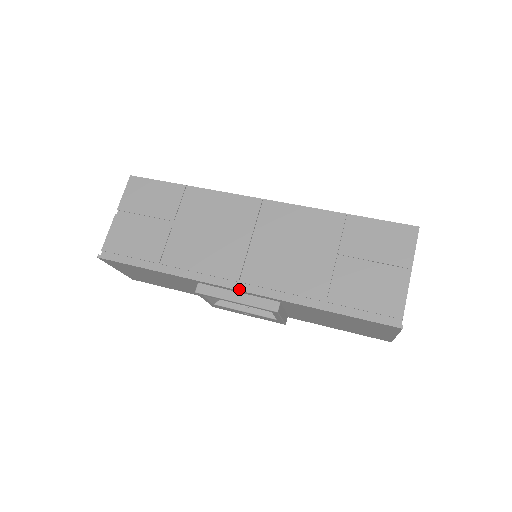
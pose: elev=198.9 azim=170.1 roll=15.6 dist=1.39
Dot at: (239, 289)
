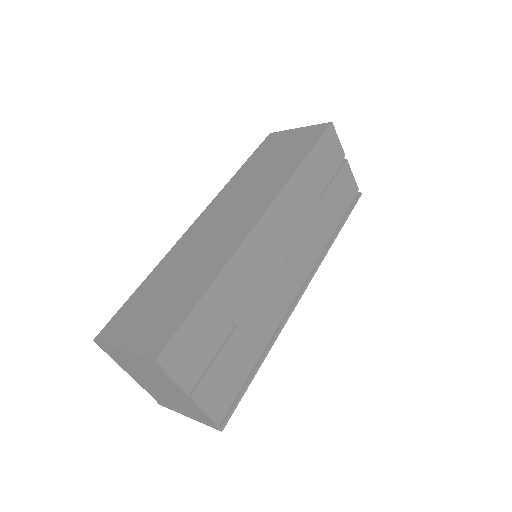
Dot at: (305, 289)
